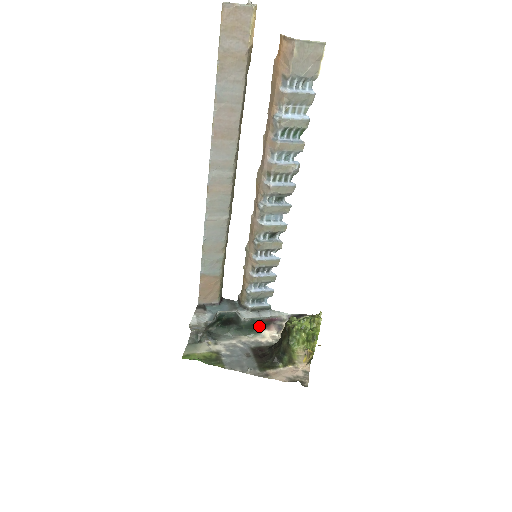
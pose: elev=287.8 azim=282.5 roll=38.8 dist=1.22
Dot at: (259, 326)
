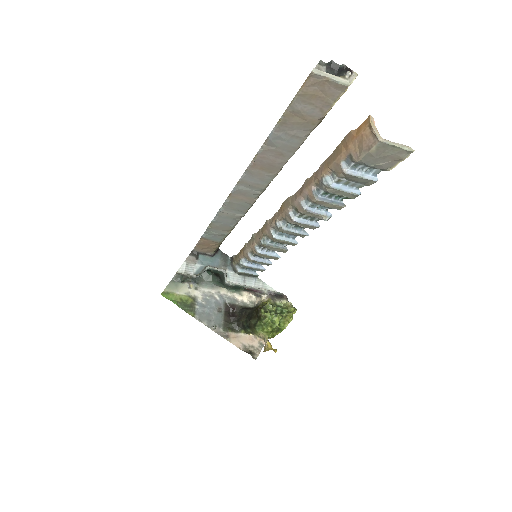
Dot at: (240, 288)
